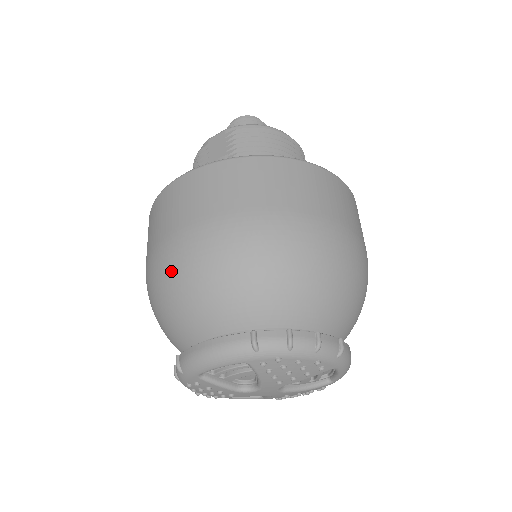
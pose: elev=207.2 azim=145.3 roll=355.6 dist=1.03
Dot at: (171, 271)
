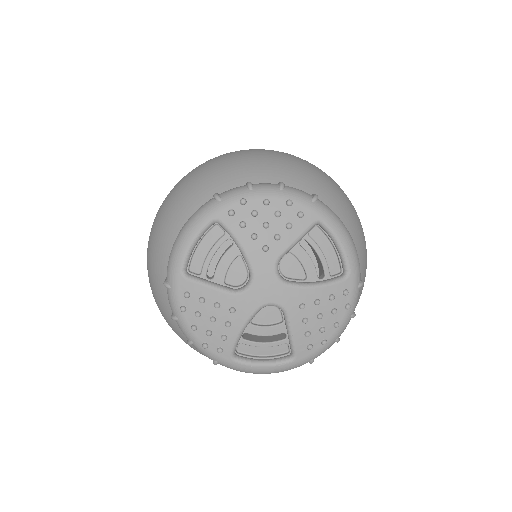
Dot at: (155, 224)
